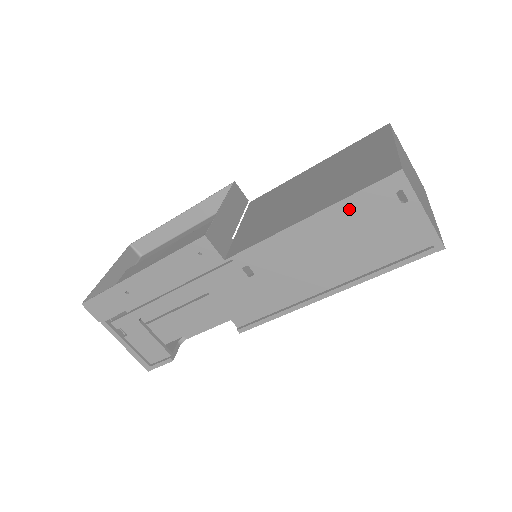
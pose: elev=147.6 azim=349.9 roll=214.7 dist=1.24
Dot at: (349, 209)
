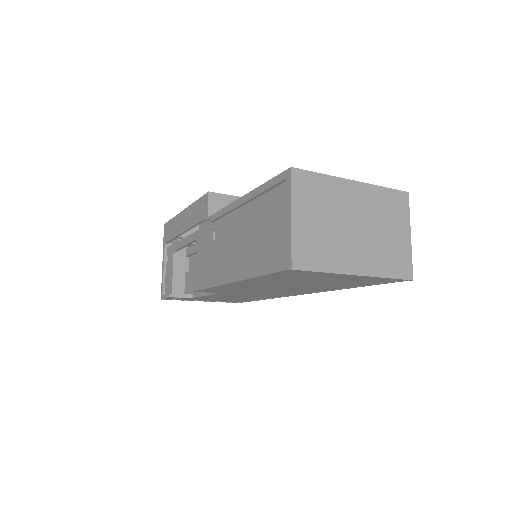
Dot at: (263, 199)
